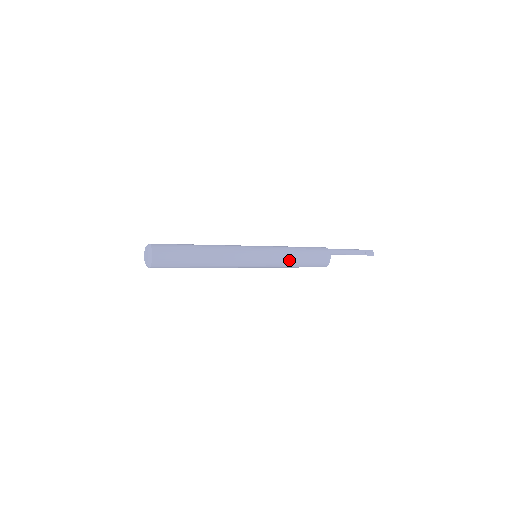
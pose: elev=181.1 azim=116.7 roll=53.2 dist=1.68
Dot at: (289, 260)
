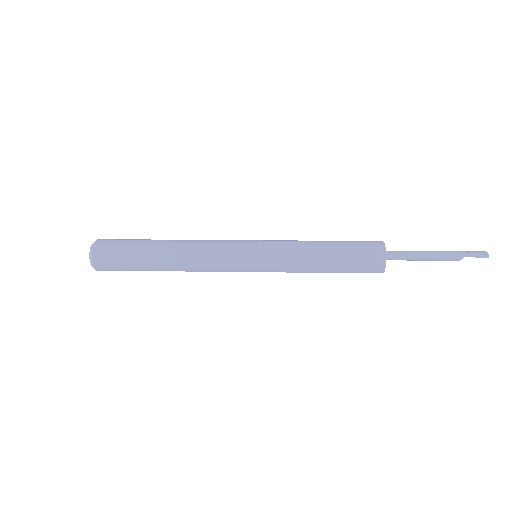
Dot at: (306, 250)
